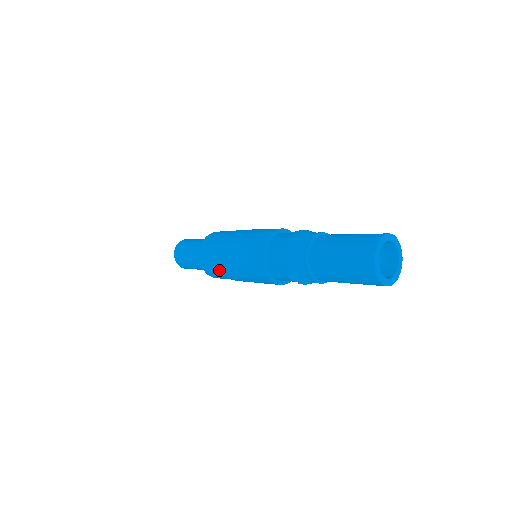
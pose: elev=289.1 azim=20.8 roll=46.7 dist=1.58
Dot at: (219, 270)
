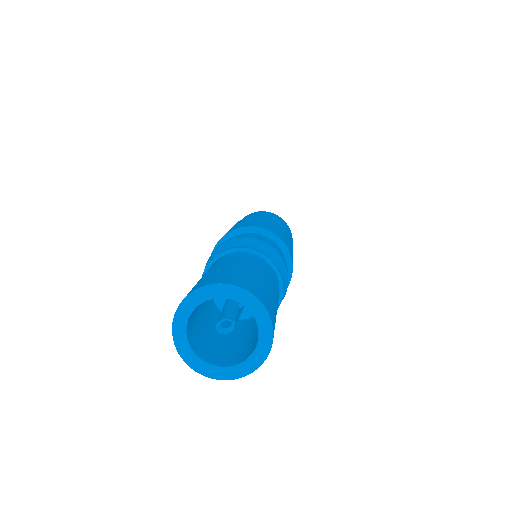
Dot at: occluded
